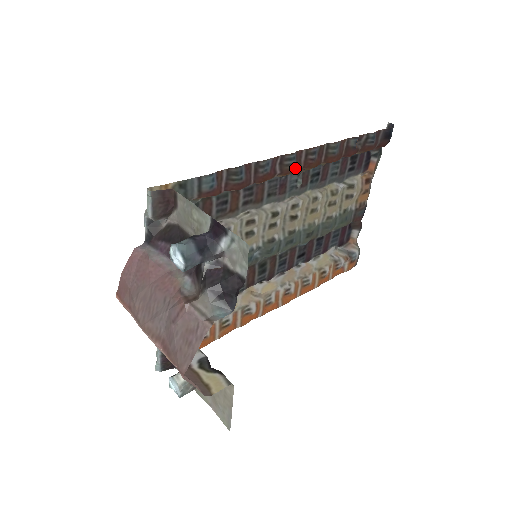
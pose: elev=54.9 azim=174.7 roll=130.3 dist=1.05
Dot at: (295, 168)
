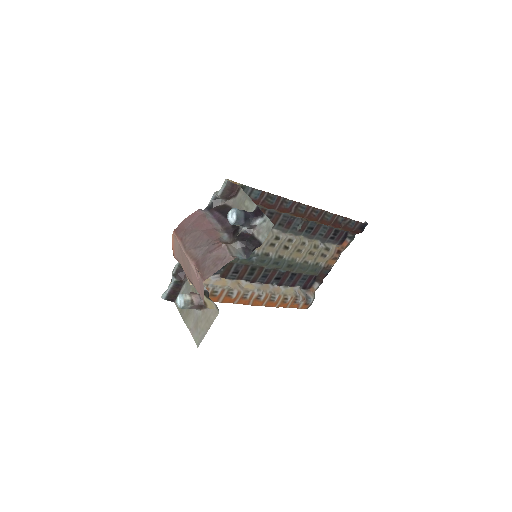
Dot at: (302, 215)
